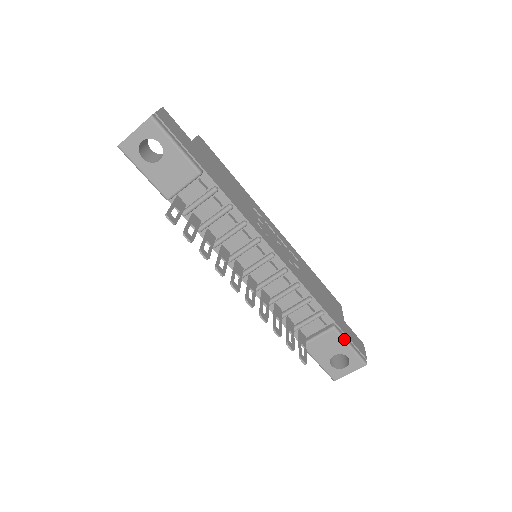
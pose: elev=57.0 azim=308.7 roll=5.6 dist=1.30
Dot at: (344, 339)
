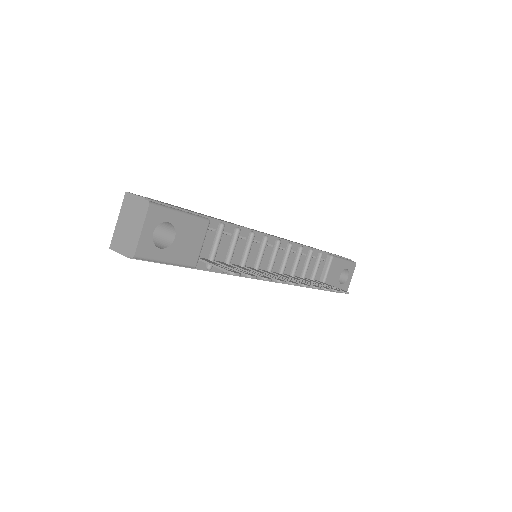
Dot at: (340, 258)
